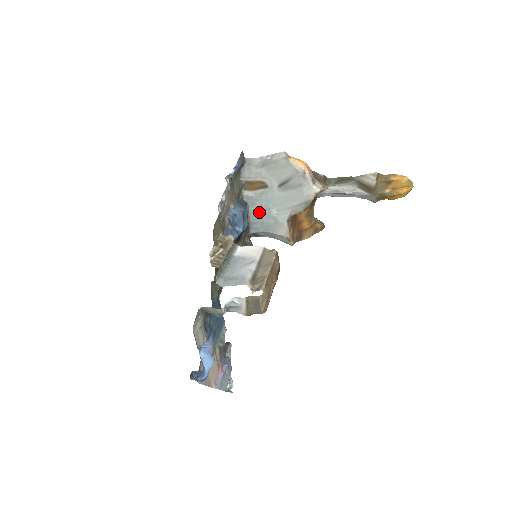
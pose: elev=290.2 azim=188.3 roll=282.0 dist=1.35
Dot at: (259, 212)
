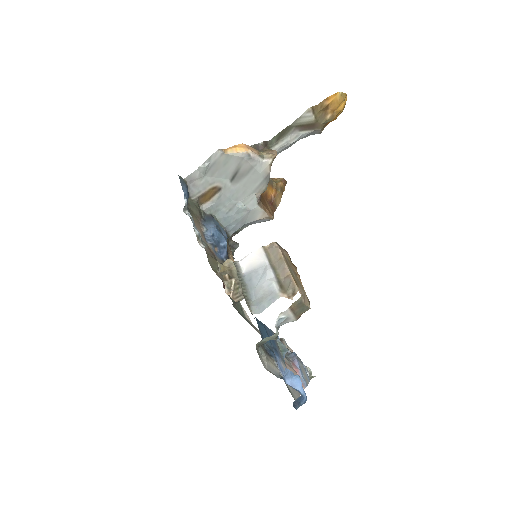
Dot at: (227, 214)
